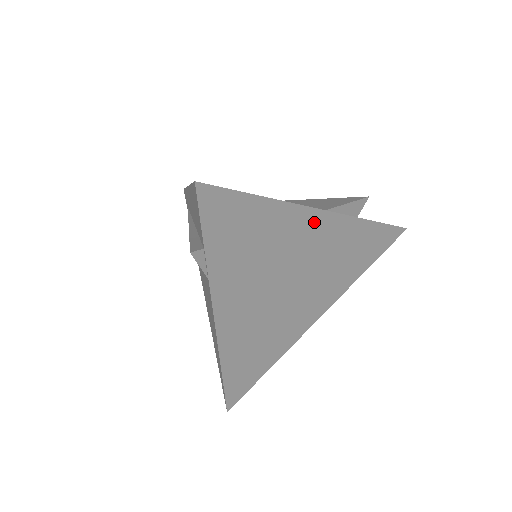
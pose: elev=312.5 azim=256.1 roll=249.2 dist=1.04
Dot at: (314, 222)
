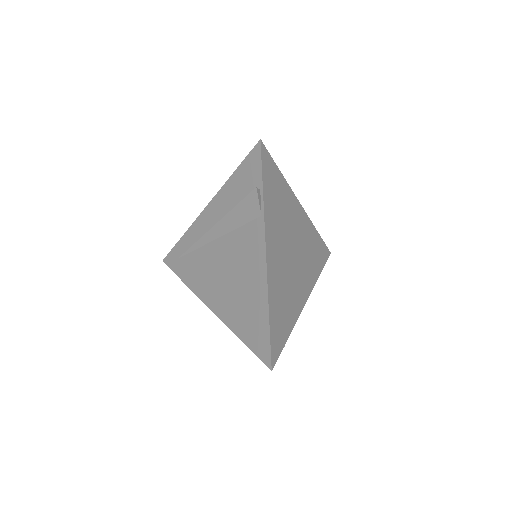
Dot at: (298, 210)
